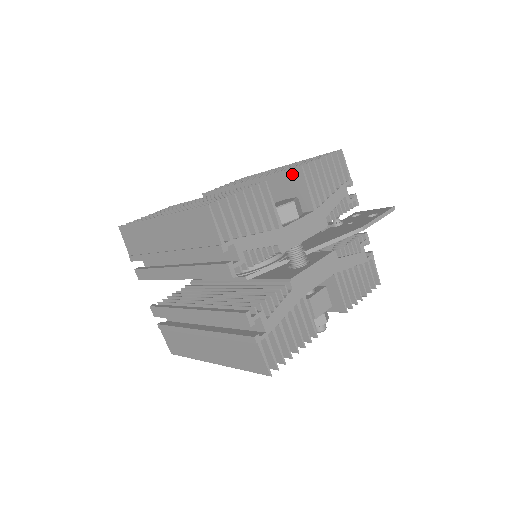
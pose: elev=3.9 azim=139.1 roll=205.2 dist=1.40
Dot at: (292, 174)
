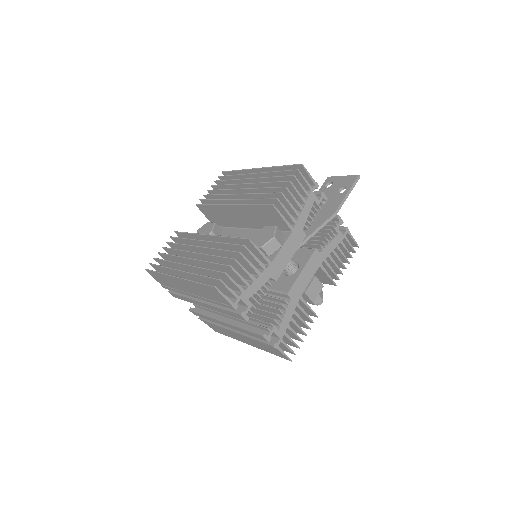
Dot at: (267, 208)
